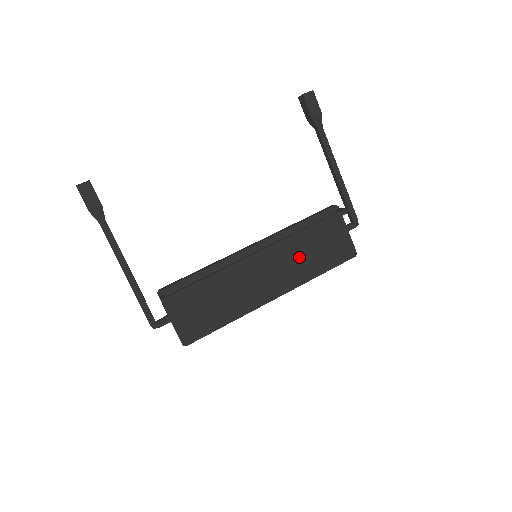
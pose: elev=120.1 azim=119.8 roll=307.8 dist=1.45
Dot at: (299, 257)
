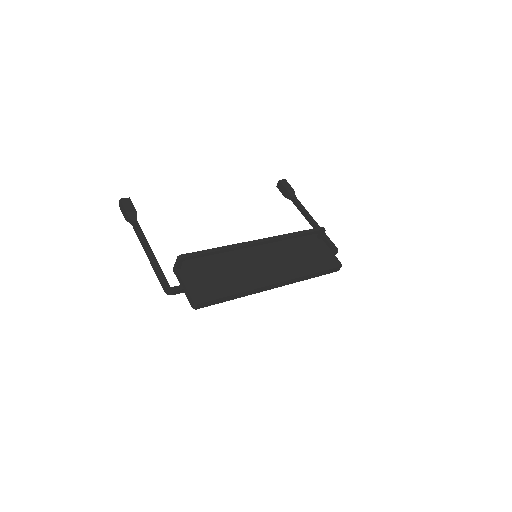
Dot at: (292, 259)
